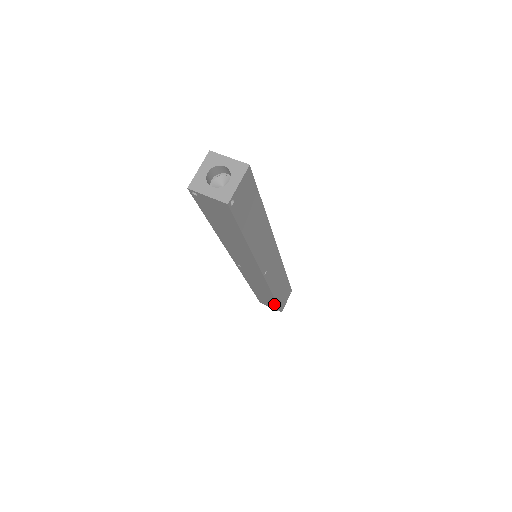
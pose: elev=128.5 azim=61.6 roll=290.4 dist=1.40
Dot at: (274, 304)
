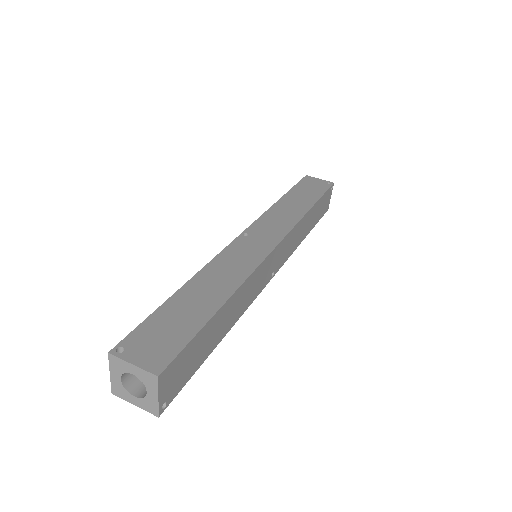
Dot at: occluded
